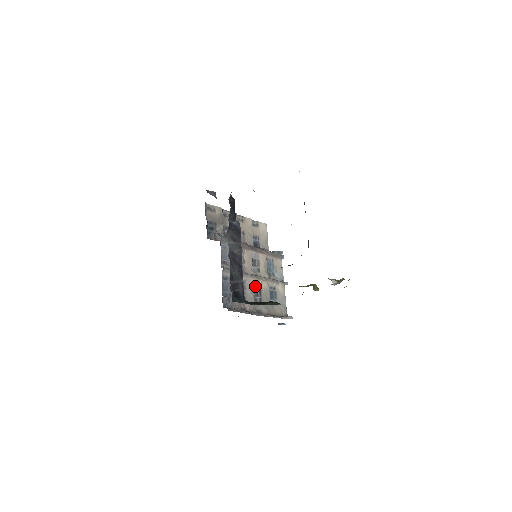
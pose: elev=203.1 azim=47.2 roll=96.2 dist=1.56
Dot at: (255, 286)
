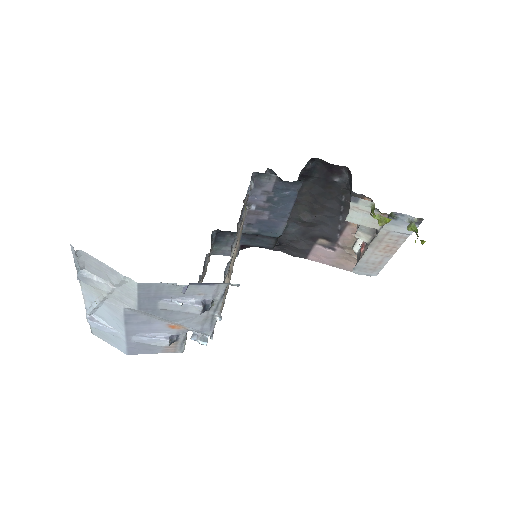
Dot at: (232, 249)
